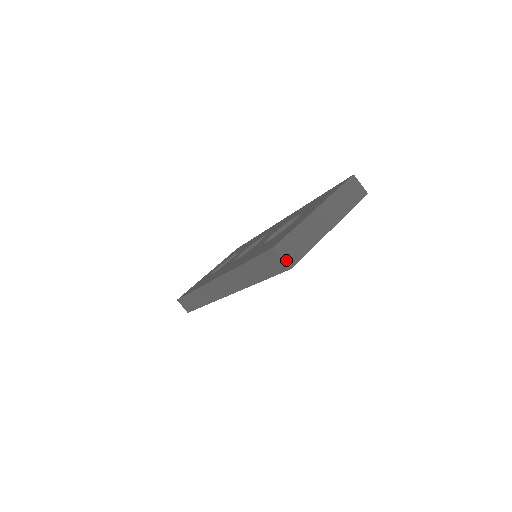
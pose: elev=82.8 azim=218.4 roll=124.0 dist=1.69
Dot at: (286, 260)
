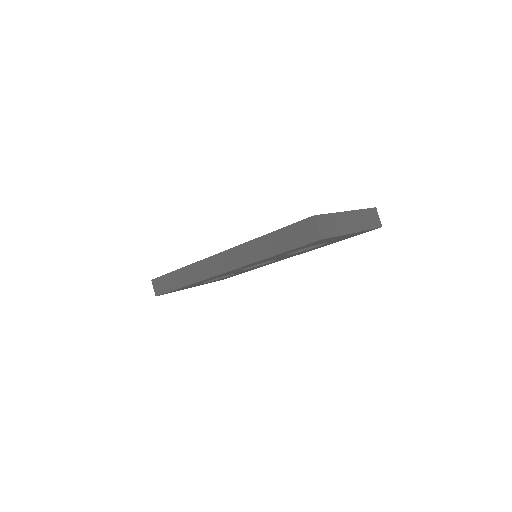
Dot at: (320, 231)
